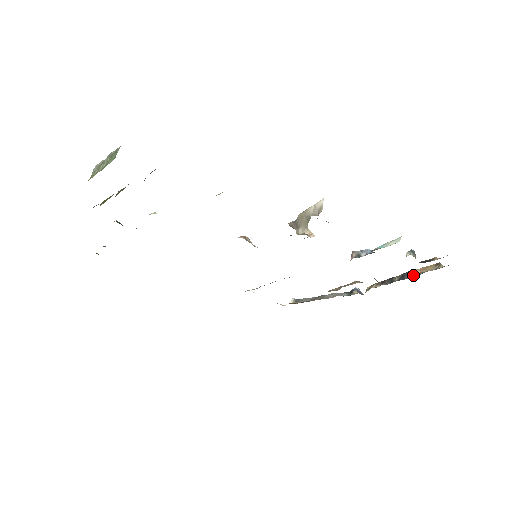
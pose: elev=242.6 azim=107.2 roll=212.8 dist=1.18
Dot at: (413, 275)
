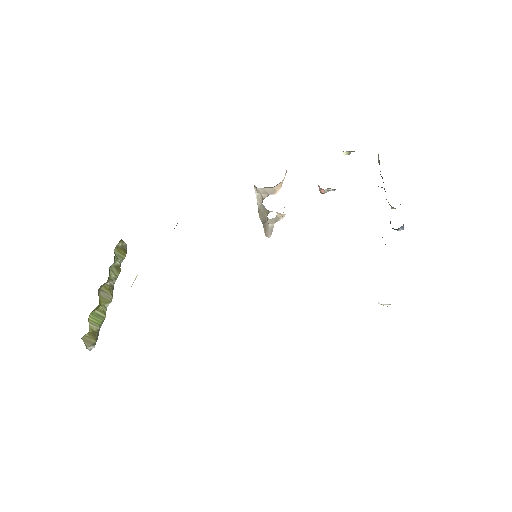
Dot at: (378, 158)
